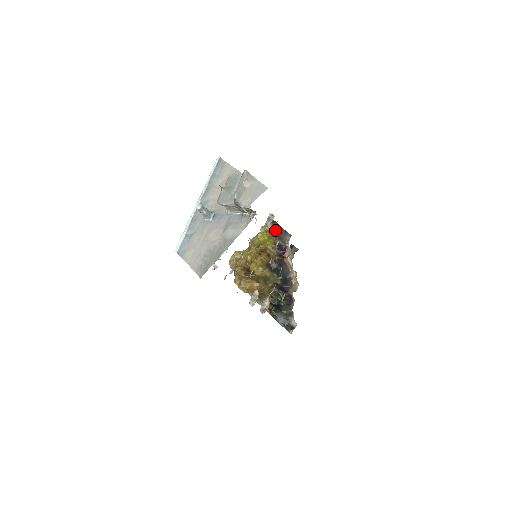
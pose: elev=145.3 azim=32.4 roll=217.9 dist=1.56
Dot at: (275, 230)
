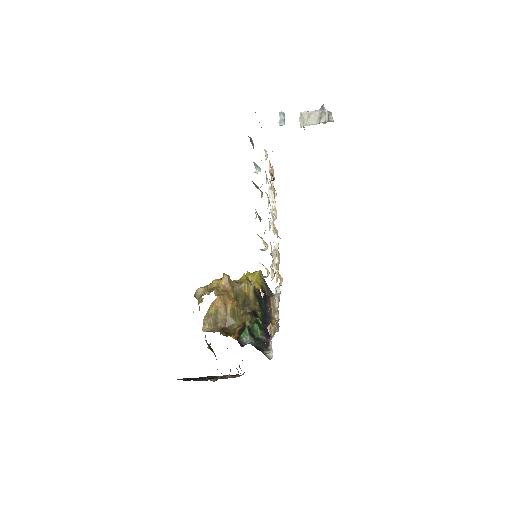
Dot at: occluded
